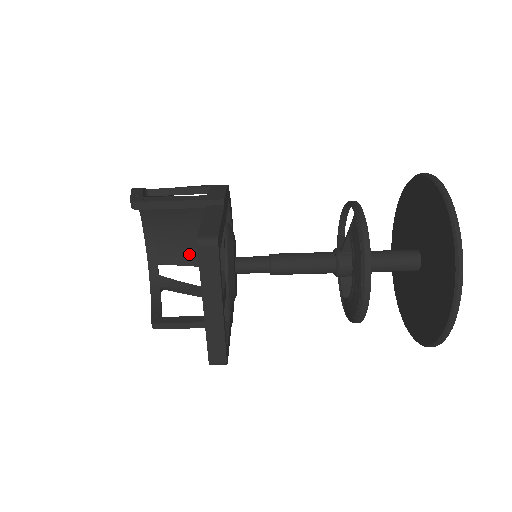
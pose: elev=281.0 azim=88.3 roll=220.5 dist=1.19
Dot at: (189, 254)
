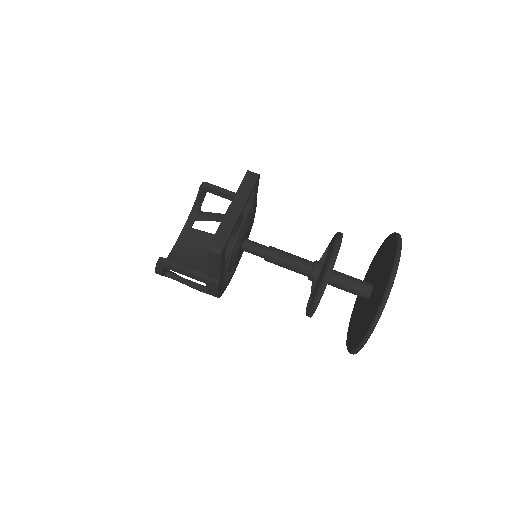
Dot at: (198, 268)
